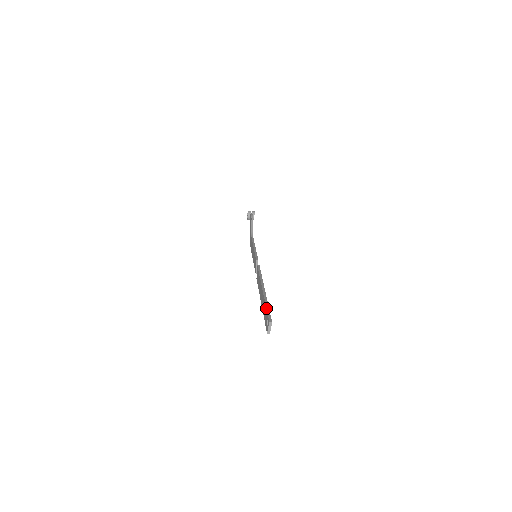
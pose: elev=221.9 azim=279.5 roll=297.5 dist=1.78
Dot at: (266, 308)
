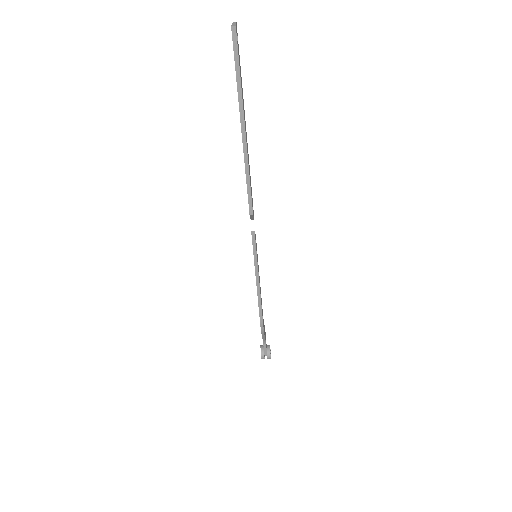
Dot at: occluded
